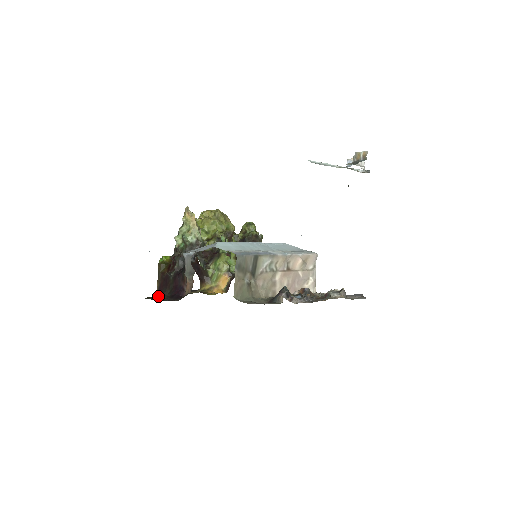
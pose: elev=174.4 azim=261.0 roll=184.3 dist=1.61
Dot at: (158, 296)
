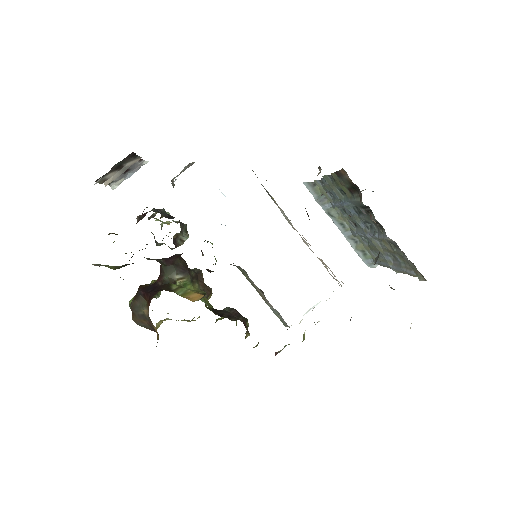
Dot at: occluded
